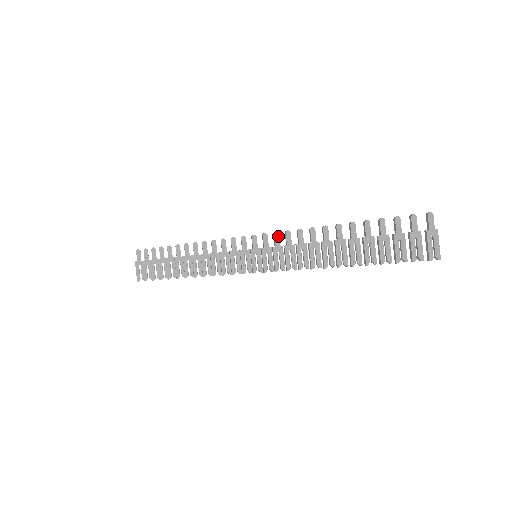
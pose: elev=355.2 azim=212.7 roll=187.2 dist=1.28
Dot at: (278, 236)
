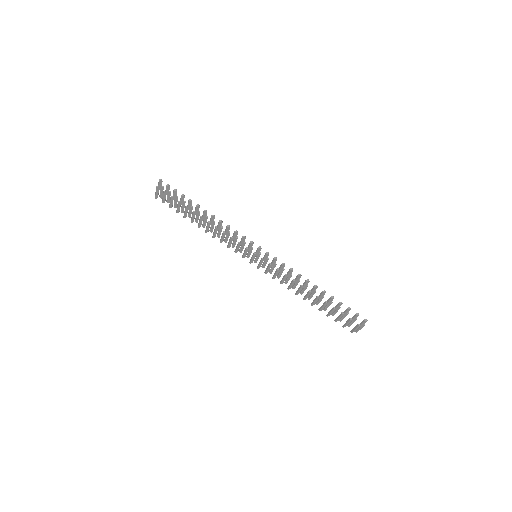
Dot at: (276, 260)
